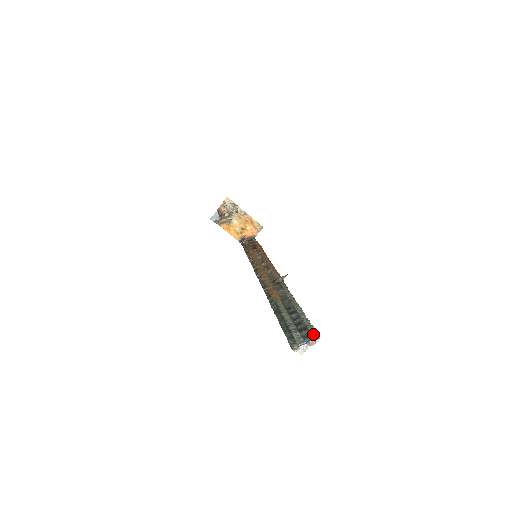
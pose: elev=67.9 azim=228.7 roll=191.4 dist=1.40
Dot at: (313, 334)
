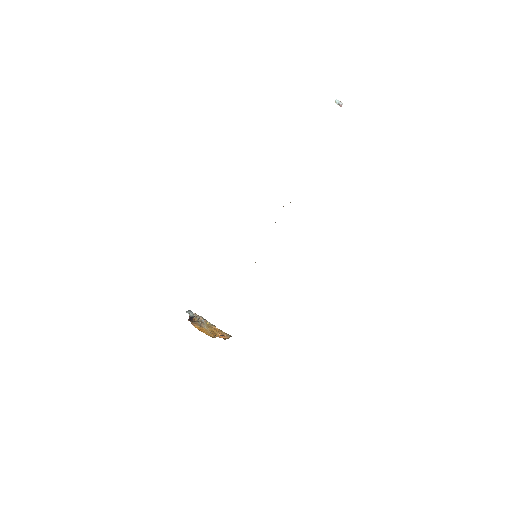
Dot at: occluded
